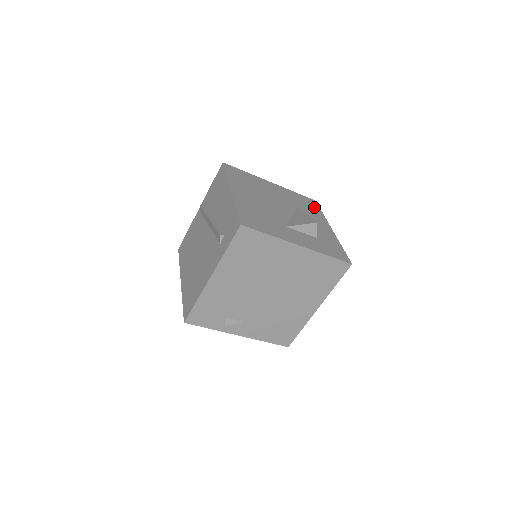
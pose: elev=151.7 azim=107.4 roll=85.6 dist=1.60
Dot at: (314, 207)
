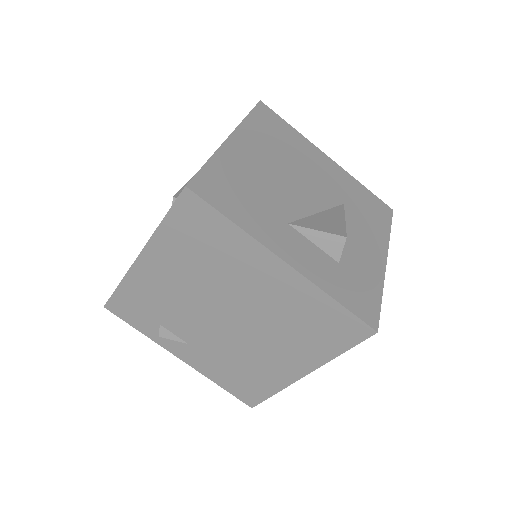
Dot at: (381, 217)
